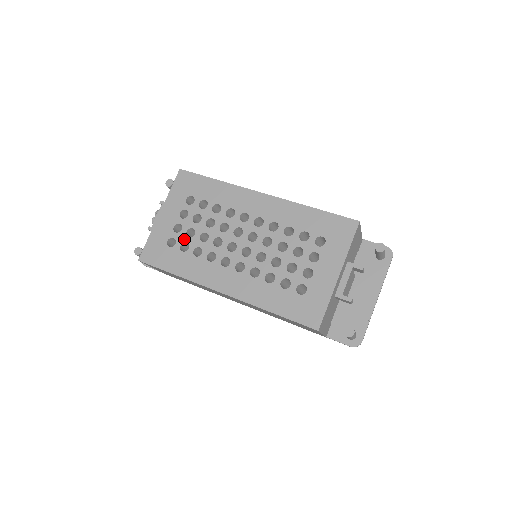
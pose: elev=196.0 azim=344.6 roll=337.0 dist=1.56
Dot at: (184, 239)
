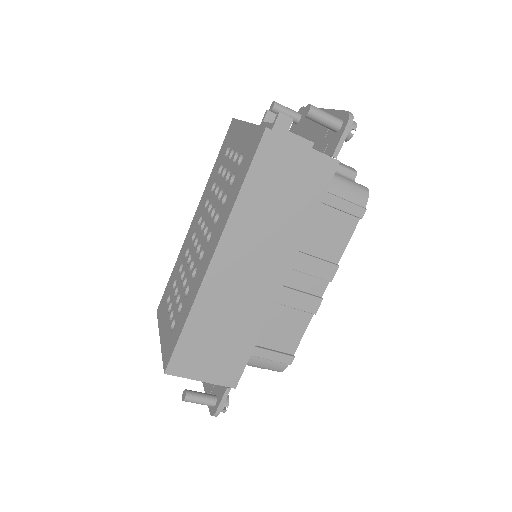
Dot at: (177, 308)
